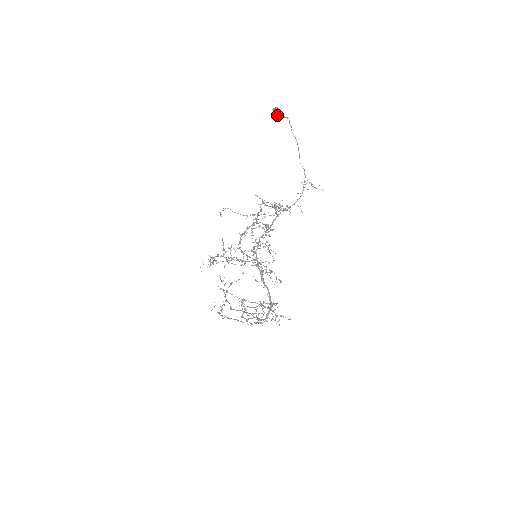
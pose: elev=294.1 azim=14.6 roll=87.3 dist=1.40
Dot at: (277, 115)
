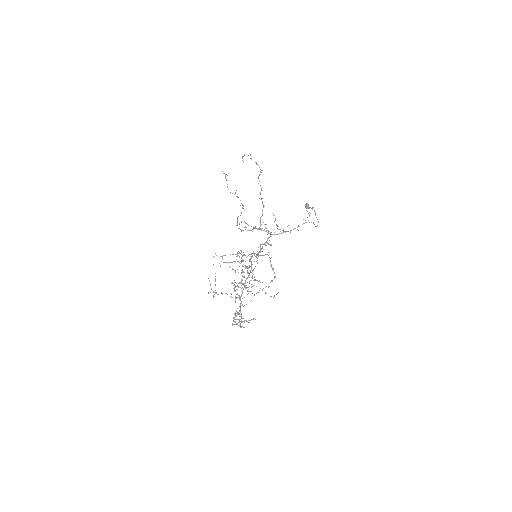
Dot at: (307, 208)
